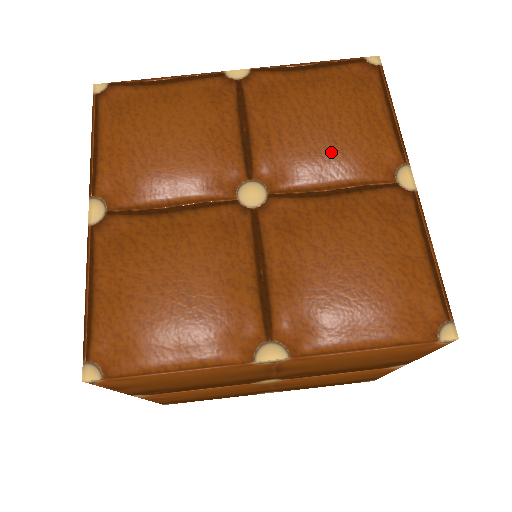
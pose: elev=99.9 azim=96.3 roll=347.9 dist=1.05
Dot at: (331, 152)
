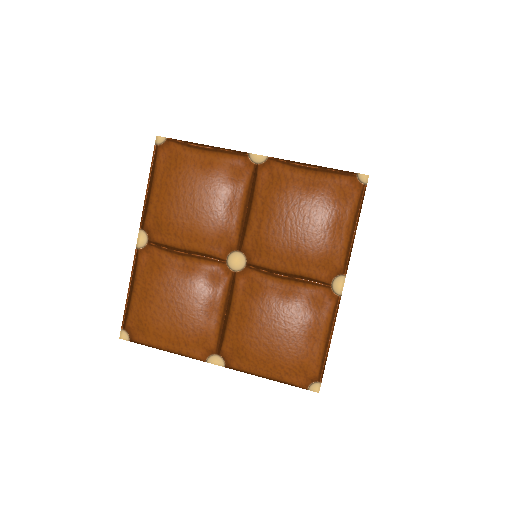
Dot at: (298, 248)
